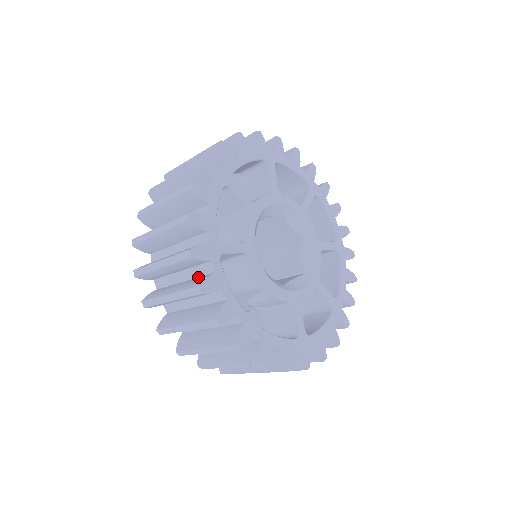
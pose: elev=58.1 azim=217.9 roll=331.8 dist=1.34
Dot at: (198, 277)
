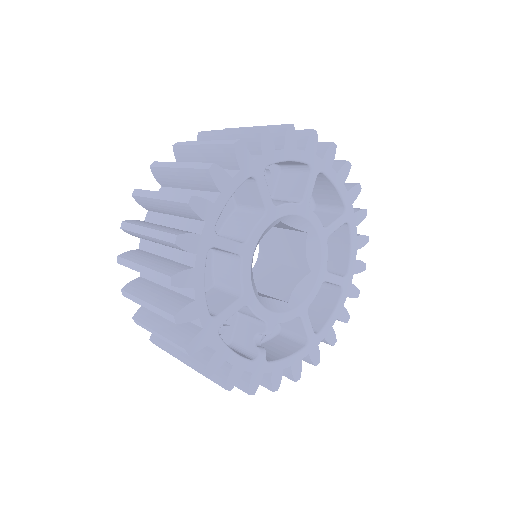
Dot at: occluded
